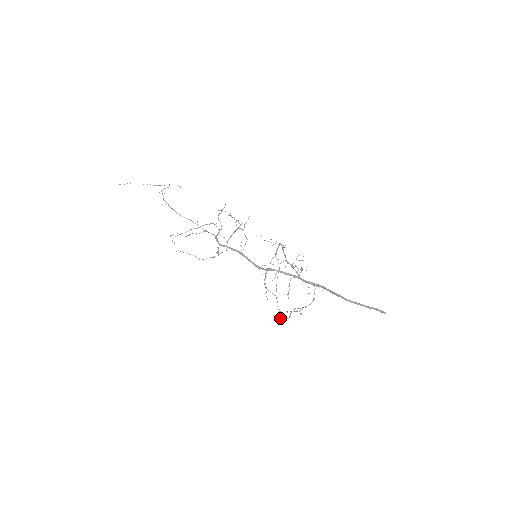
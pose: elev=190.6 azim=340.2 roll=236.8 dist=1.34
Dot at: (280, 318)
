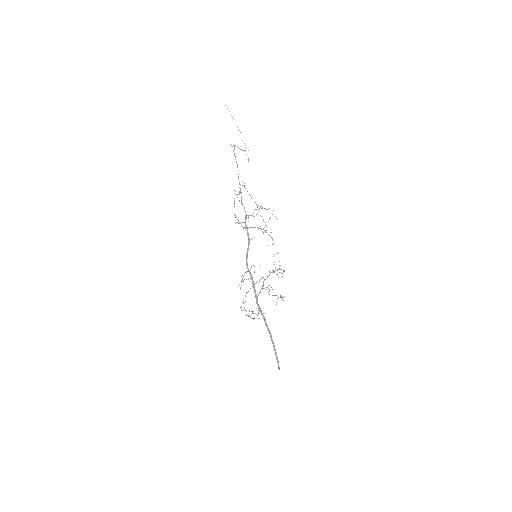
Dot at: occluded
